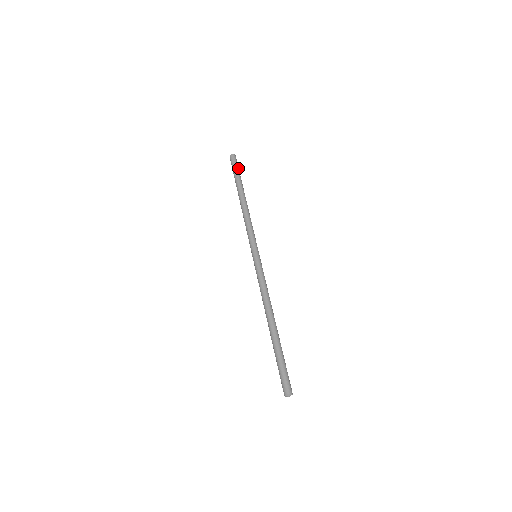
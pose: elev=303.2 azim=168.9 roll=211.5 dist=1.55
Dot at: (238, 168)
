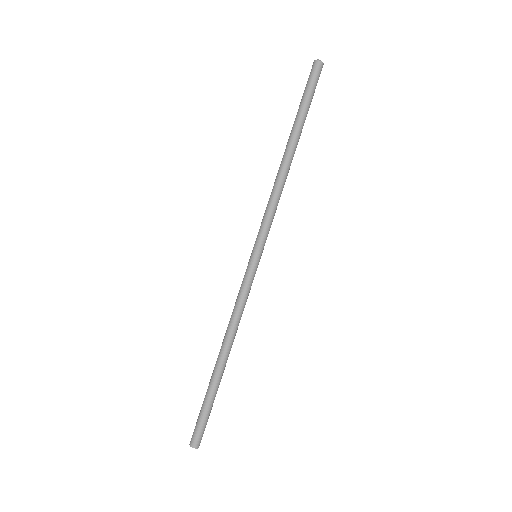
Dot at: (311, 91)
